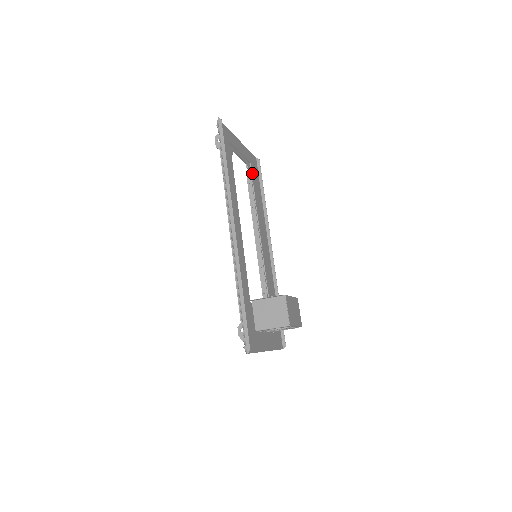
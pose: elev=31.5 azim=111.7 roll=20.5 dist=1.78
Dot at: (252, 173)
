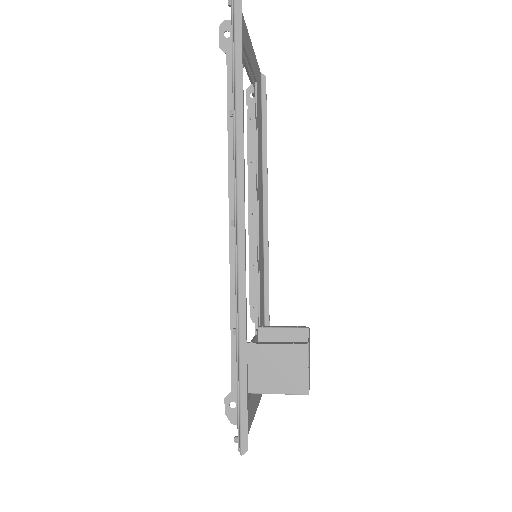
Dot at: (257, 101)
